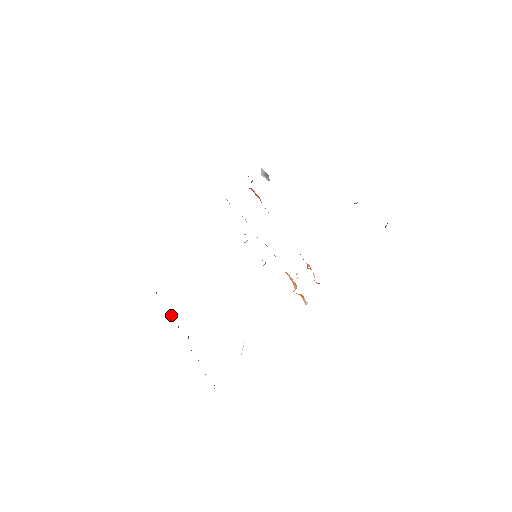
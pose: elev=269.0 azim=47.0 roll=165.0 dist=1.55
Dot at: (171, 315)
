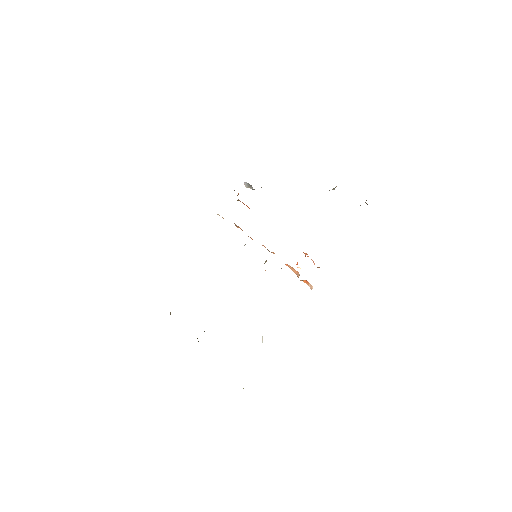
Dot at: occluded
